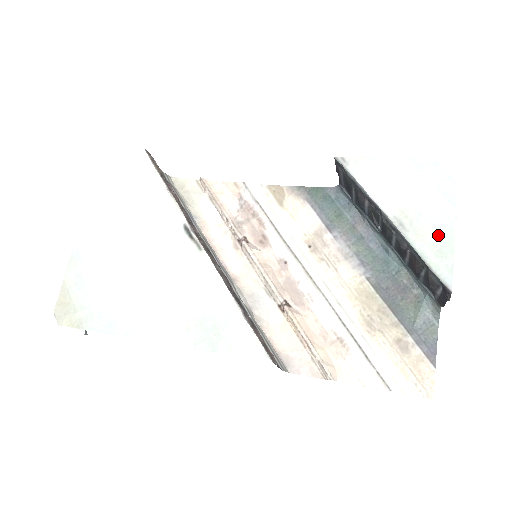
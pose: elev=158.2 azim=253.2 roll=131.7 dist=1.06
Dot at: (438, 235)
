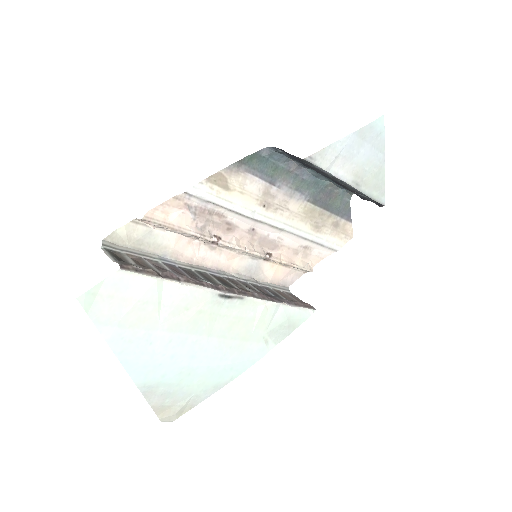
Dot at: (377, 178)
